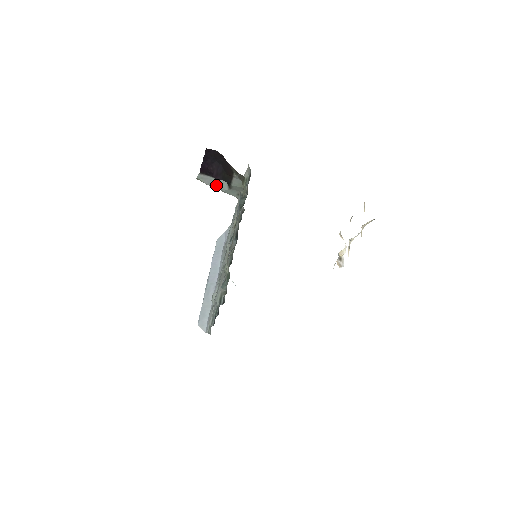
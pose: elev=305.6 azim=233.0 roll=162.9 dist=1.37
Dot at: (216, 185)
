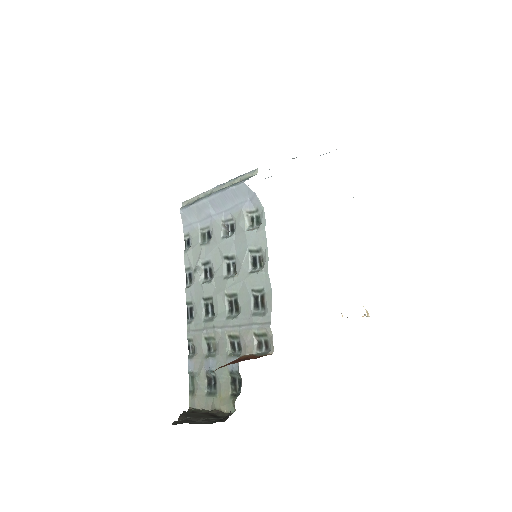
Dot at: occluded
